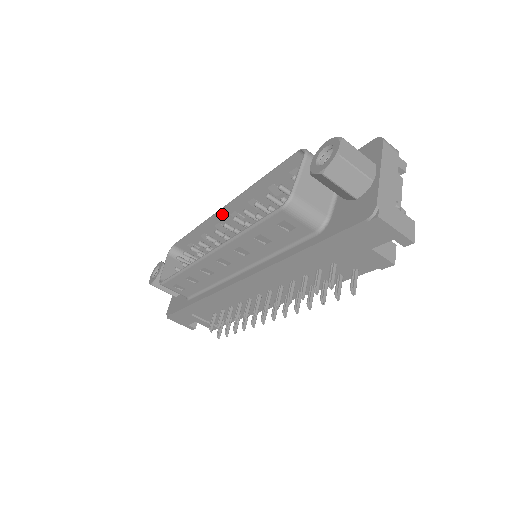
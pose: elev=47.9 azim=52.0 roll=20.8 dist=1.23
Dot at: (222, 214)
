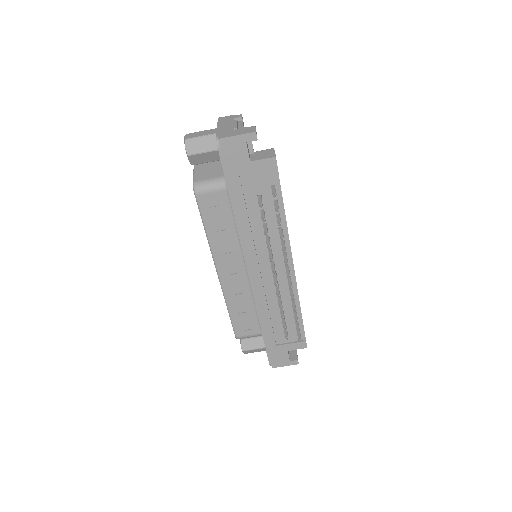
Dot at: occluded
